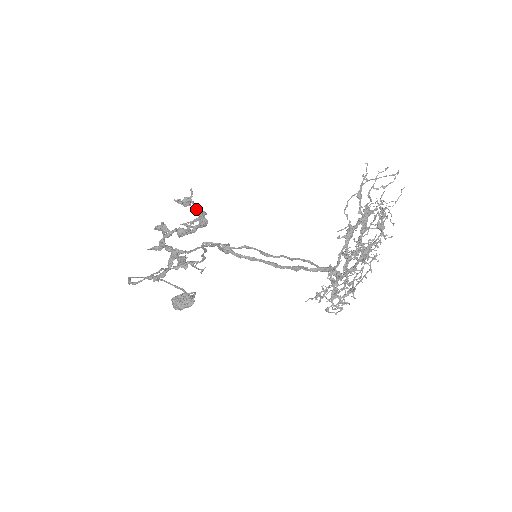
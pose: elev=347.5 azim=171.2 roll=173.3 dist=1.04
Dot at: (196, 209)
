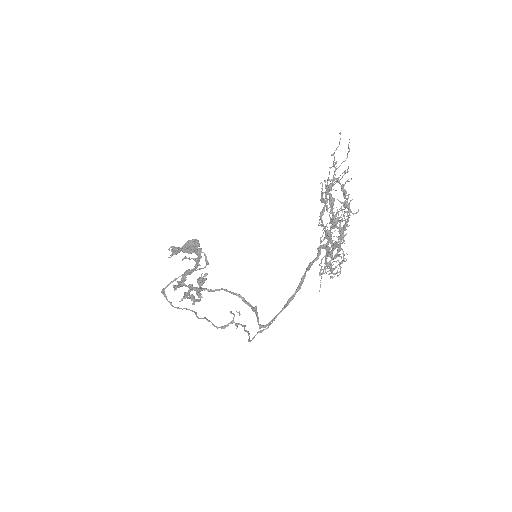
Dot at: occluded
